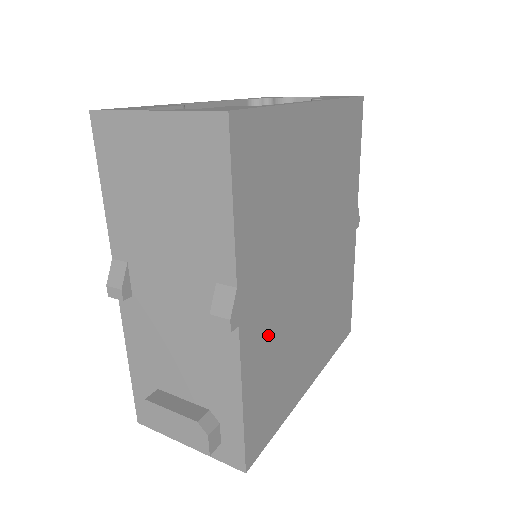
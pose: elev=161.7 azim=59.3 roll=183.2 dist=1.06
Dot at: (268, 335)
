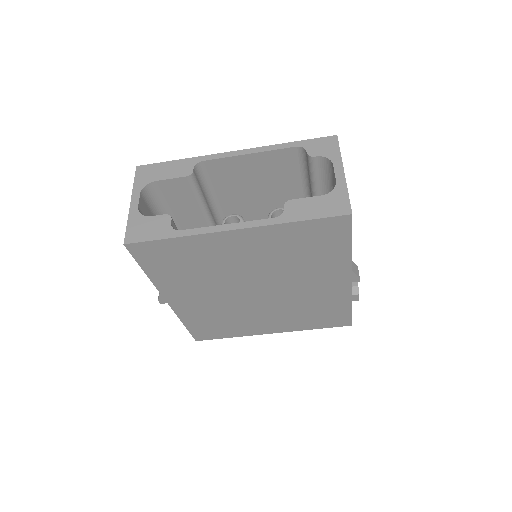
Dot at: (203, 309)
